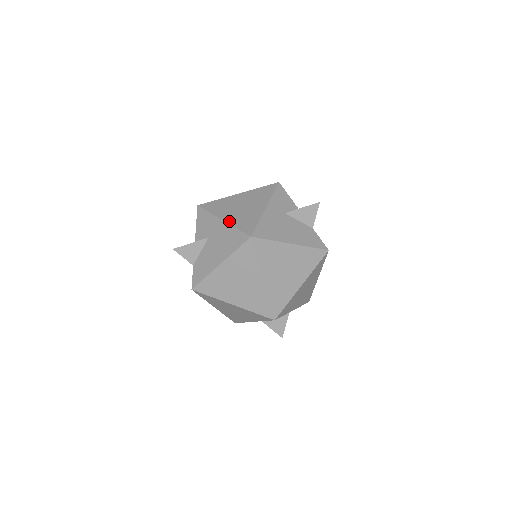
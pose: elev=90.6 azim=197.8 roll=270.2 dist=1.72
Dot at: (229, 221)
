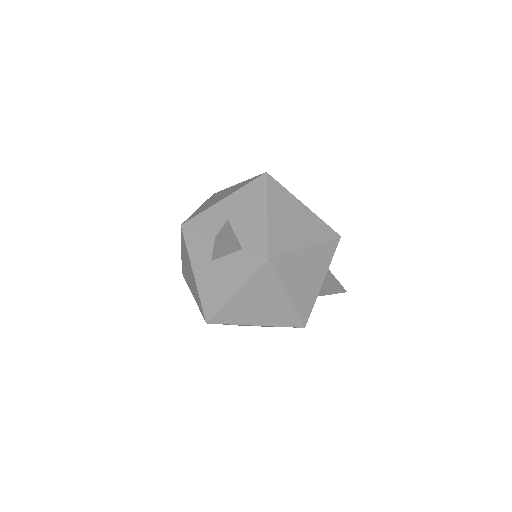
Dot at: (231, 193)
